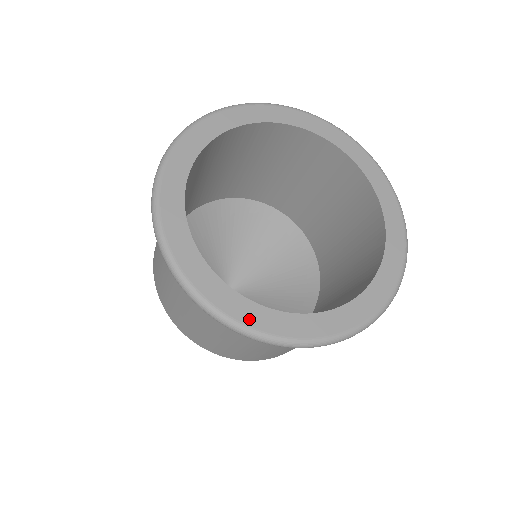
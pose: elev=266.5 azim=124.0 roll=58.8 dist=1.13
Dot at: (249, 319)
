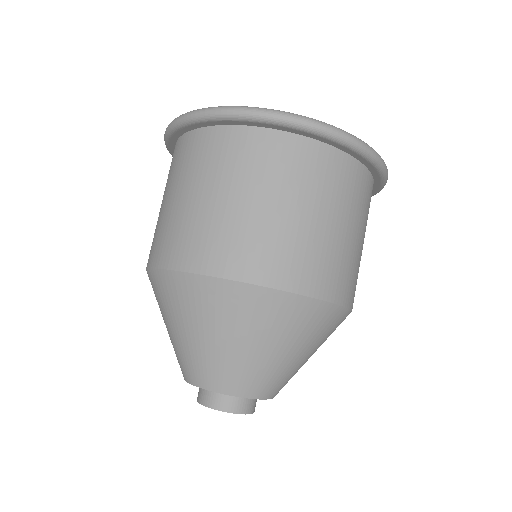
Dot at: occluded
